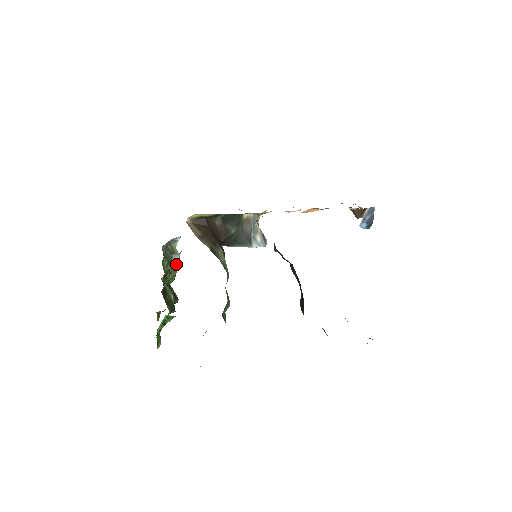
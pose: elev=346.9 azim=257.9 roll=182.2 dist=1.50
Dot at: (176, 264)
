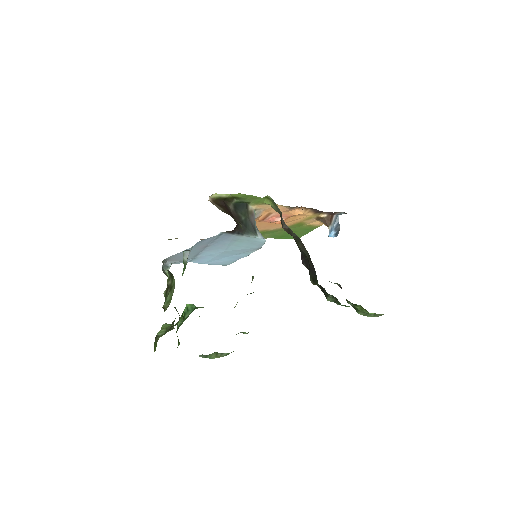
Dot at: (186, 264)
